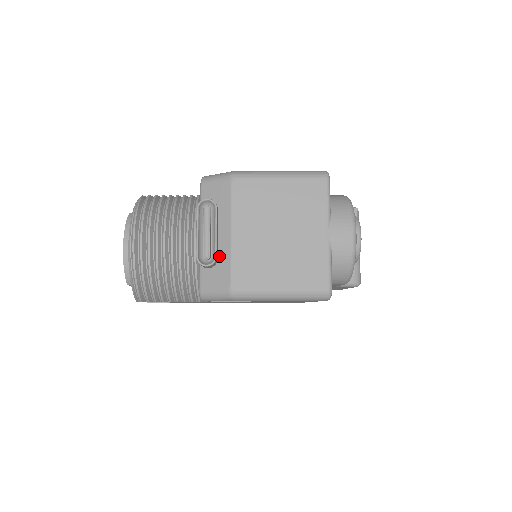
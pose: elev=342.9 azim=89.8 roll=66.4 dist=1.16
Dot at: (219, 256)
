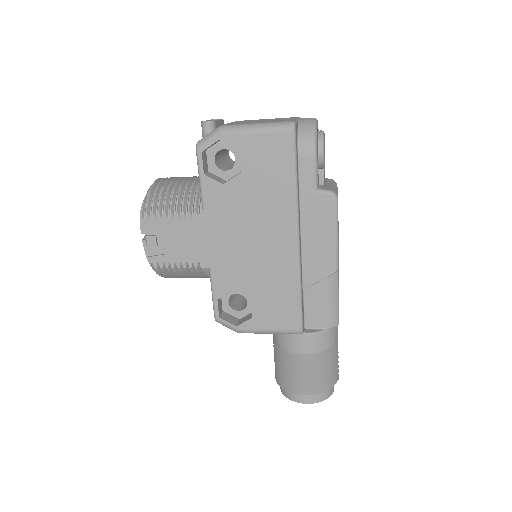
Dot at: occluded
